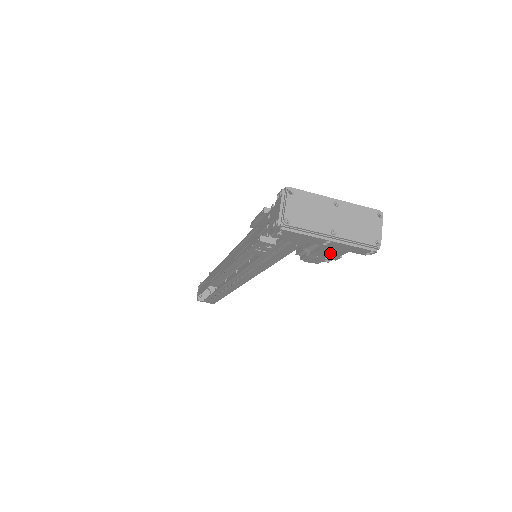
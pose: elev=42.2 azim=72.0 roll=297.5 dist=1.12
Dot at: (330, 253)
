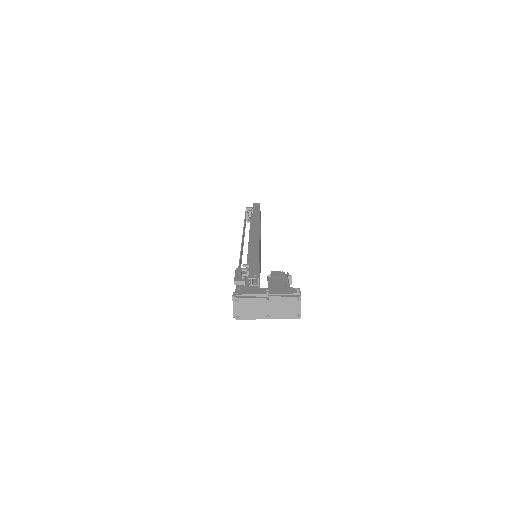
Dot at: occluded
